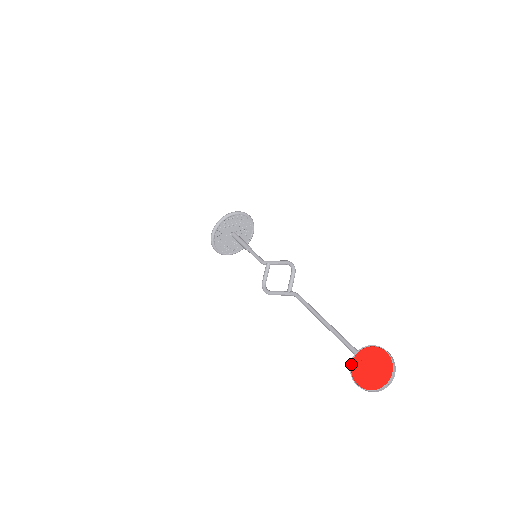
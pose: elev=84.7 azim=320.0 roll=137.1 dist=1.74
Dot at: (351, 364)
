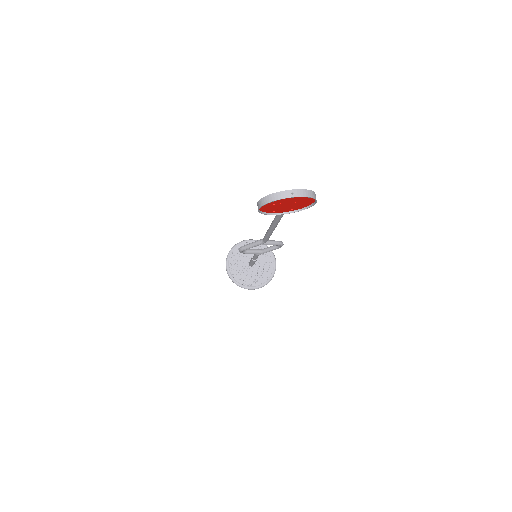
Dot at: occluded
